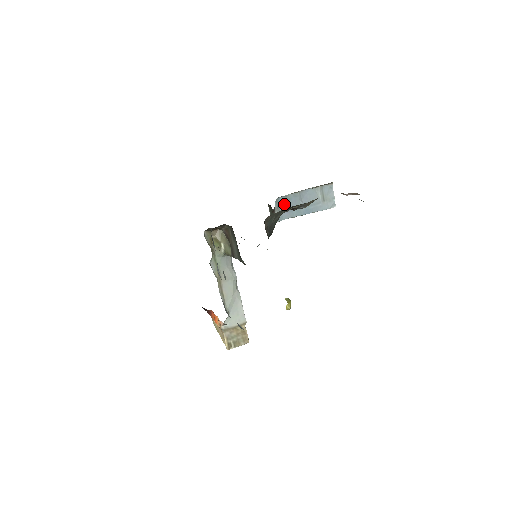
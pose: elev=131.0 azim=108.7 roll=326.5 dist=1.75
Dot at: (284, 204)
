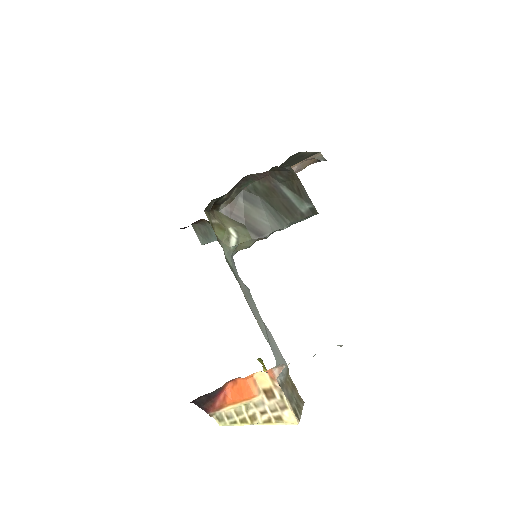
Dot at: occluded
